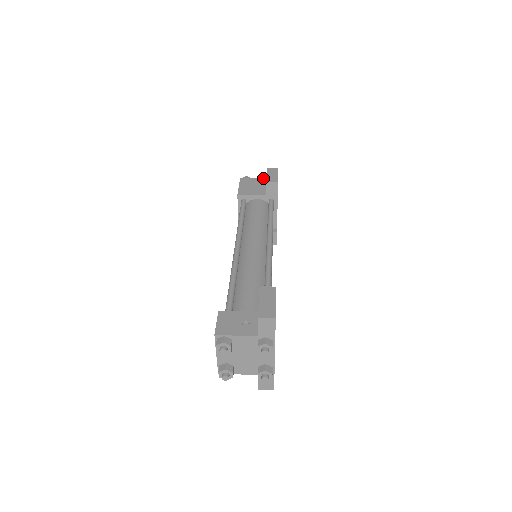
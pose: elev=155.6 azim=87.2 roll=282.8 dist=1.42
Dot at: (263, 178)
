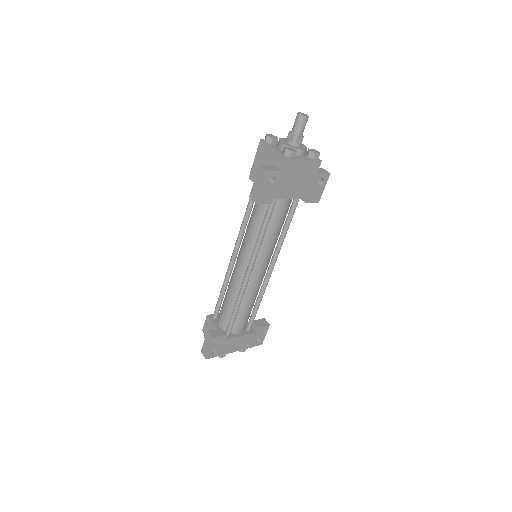
Dot at: (276, 152)
